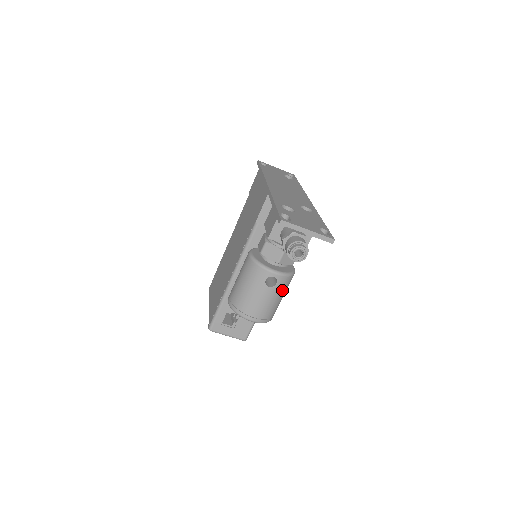
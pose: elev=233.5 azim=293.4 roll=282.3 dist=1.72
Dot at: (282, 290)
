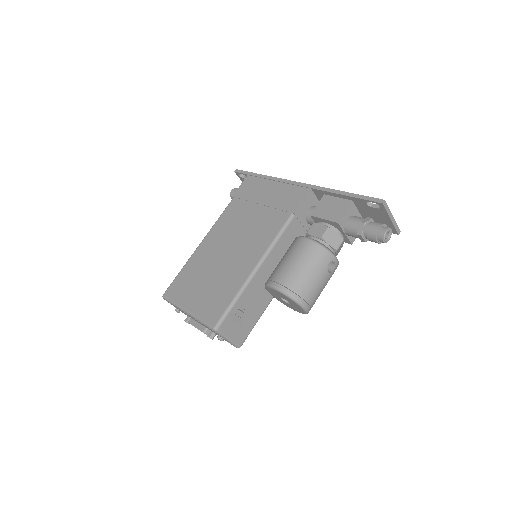
Dot at: (329, 279)
